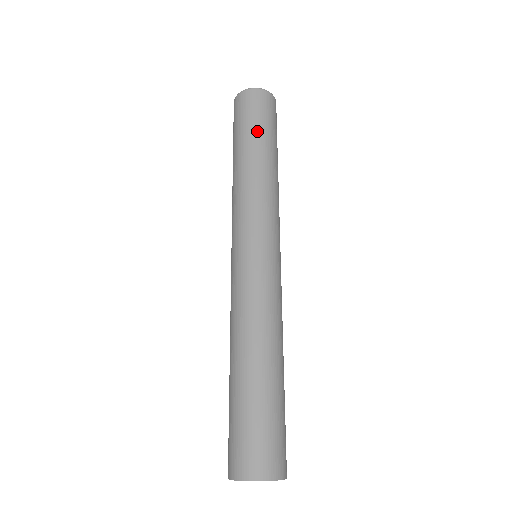
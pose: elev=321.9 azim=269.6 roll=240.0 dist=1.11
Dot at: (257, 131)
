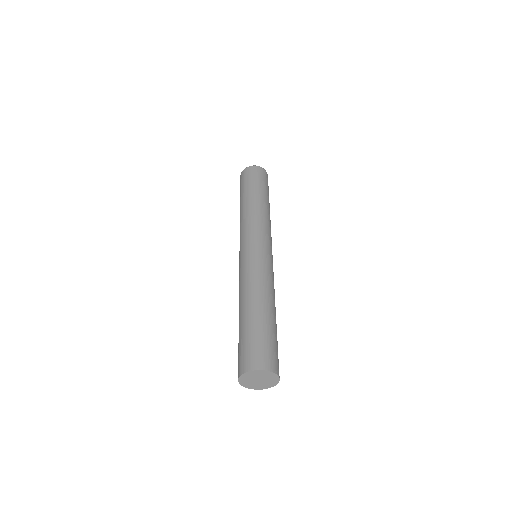
Dot at: (256, 187)
